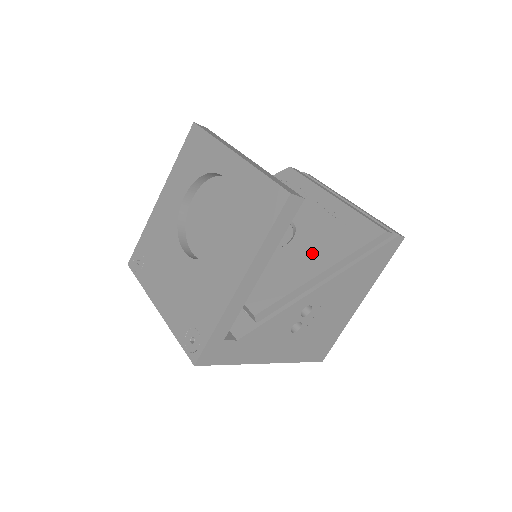
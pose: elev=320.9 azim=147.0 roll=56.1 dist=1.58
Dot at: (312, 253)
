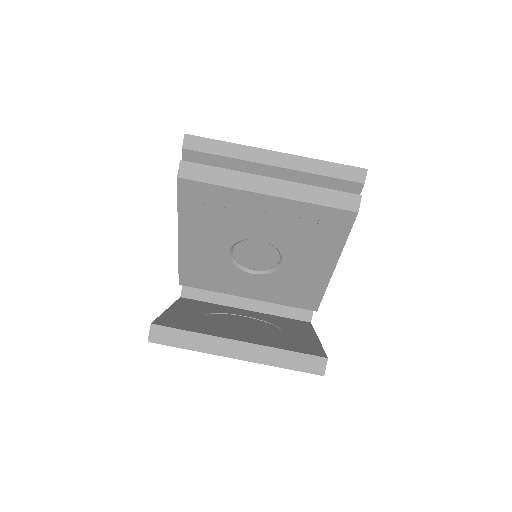
Dot at: (311, 260)
